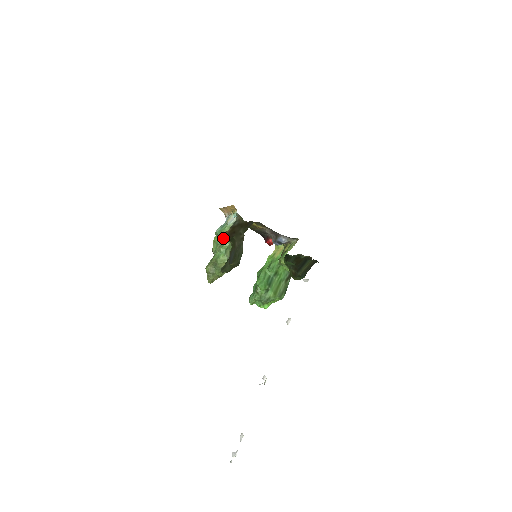
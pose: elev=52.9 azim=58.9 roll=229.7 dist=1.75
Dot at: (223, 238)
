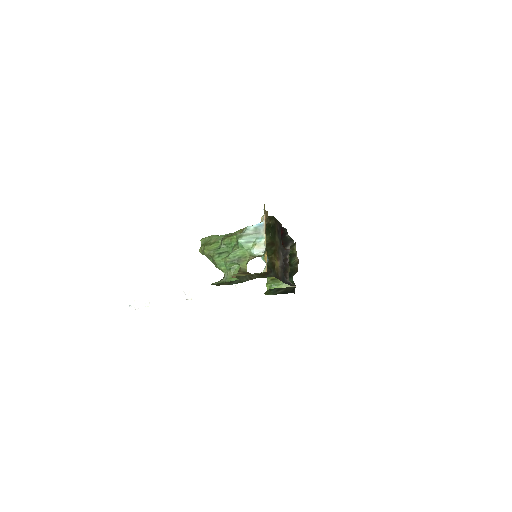
Dot at: (235, 274)
